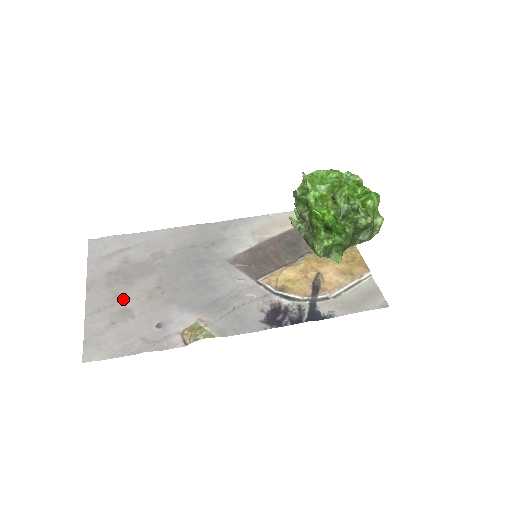
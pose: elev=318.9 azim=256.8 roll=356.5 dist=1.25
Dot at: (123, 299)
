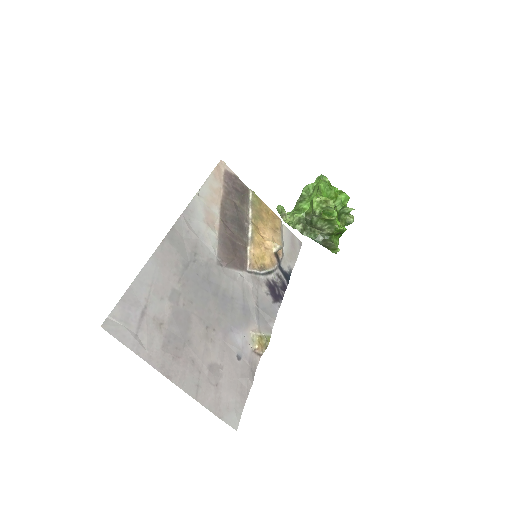
Dot at: (200, 360)
